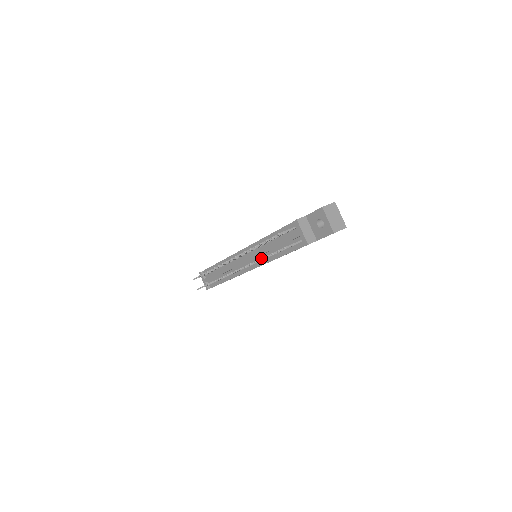
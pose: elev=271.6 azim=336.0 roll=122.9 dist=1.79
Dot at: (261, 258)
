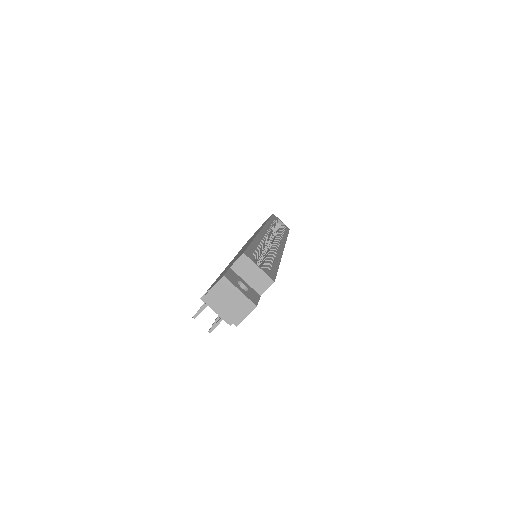
Dot at: occluded
